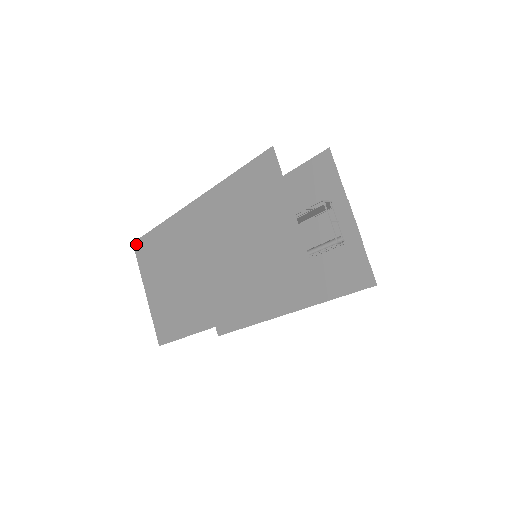
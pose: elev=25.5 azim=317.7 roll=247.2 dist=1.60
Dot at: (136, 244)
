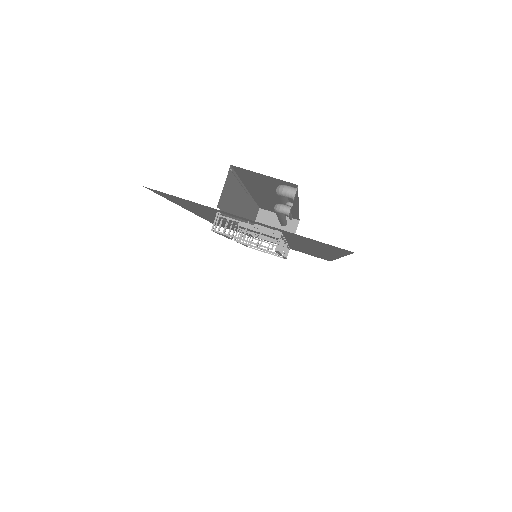
Dot at: occluded
